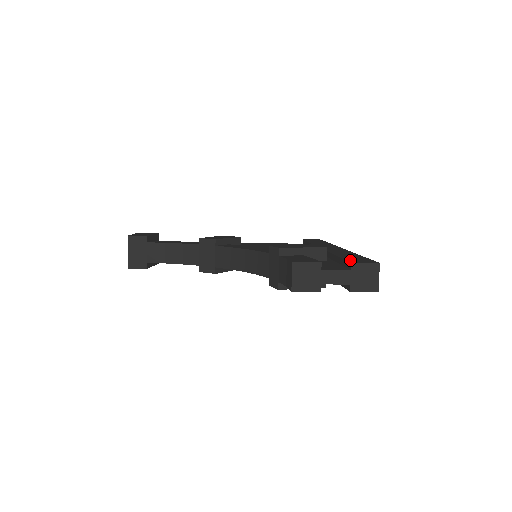
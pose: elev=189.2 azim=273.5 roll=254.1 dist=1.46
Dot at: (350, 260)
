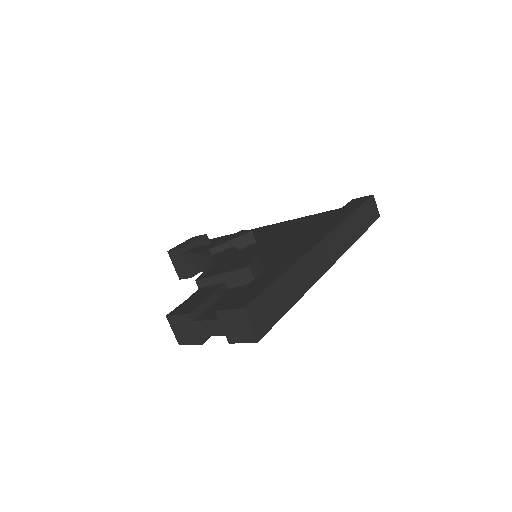
Dot at: (232, 299)
